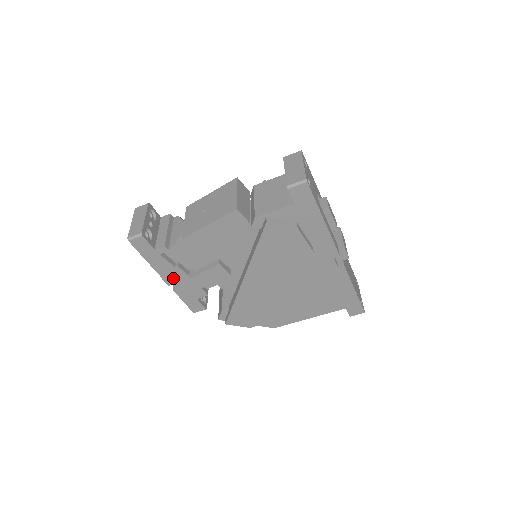
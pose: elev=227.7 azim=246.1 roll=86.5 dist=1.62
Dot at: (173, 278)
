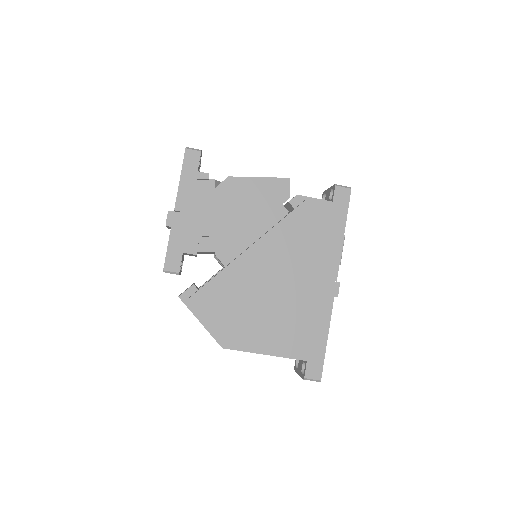
Dot at: (184, 212)
